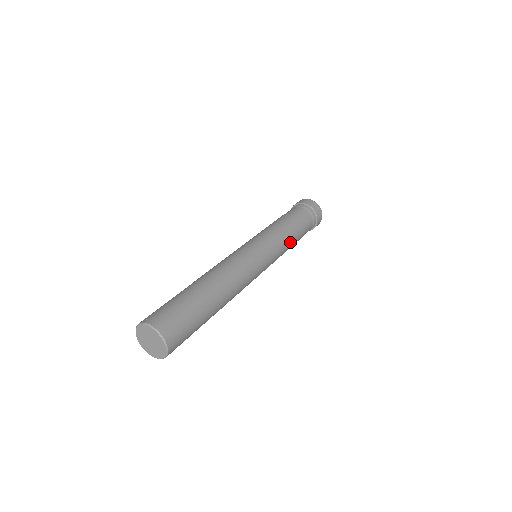
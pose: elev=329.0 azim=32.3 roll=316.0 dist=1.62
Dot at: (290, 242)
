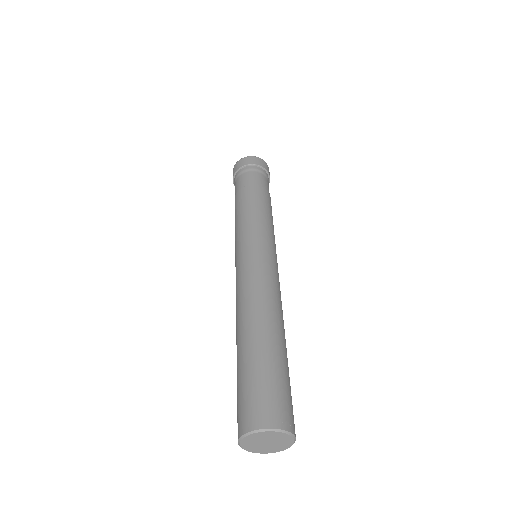
Dot at: (264, 210)
